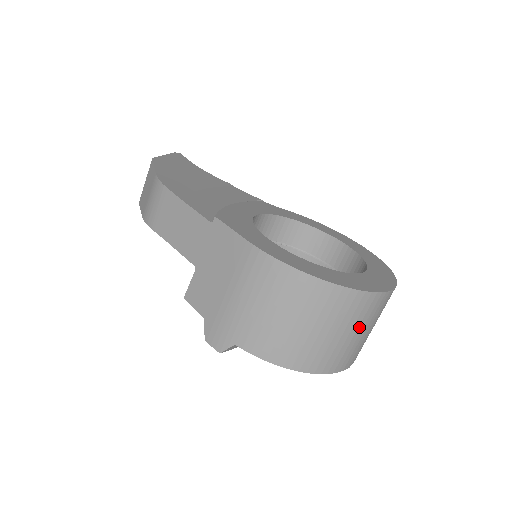
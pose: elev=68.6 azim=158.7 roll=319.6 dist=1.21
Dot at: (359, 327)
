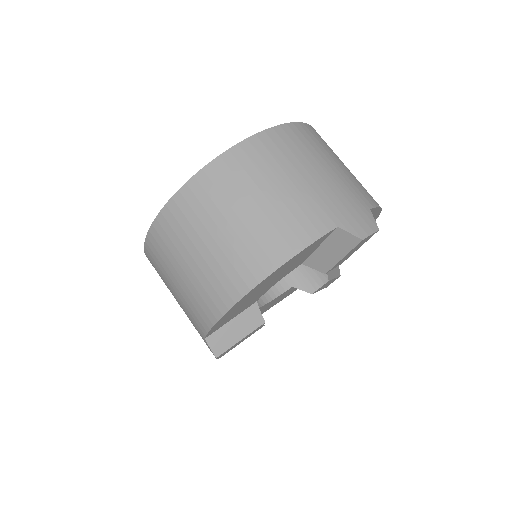
Dot at: (234, 207)
